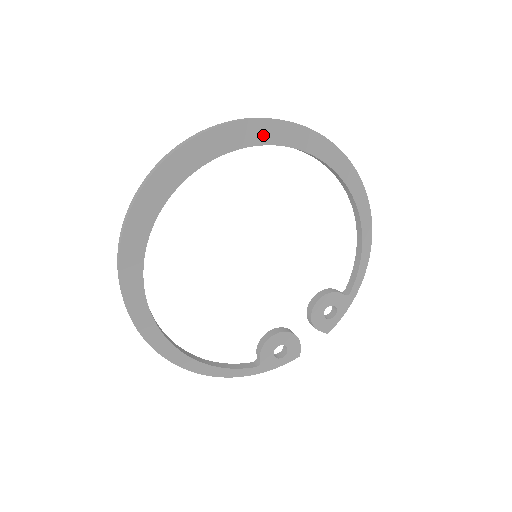
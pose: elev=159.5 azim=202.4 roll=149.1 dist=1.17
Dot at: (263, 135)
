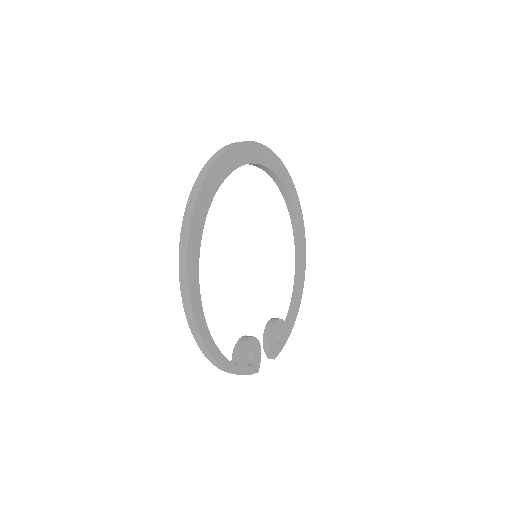
Dot at: (279, 171)
